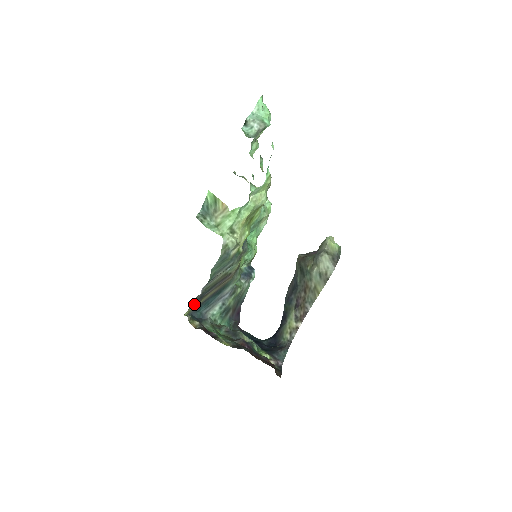
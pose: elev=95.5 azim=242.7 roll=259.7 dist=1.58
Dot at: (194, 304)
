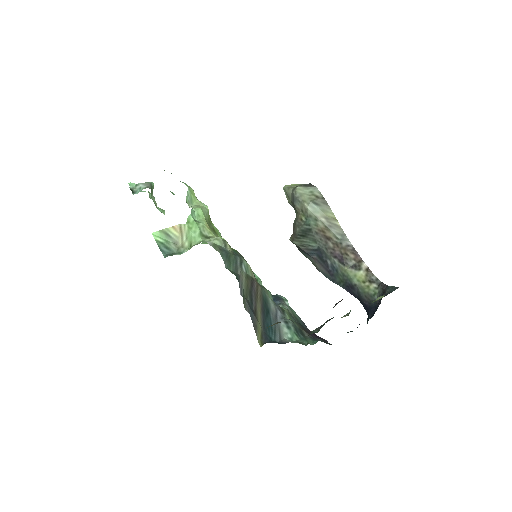
Dot at: (255, 327)
